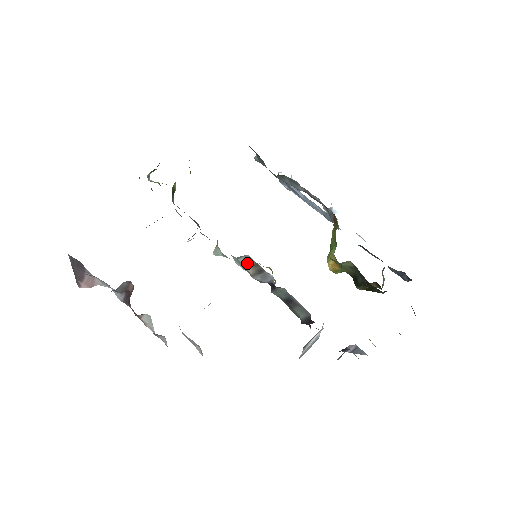
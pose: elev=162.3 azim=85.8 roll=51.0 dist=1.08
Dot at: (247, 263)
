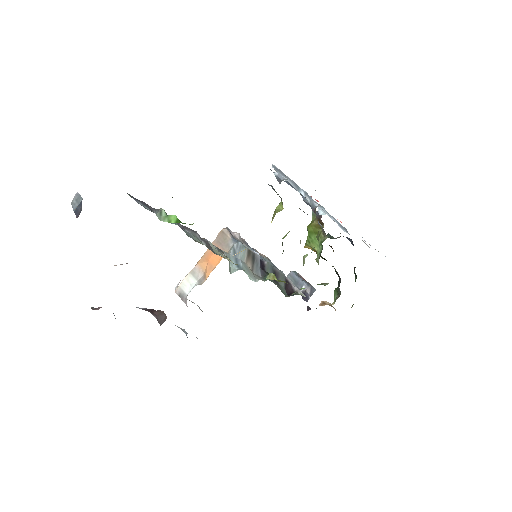
Dot at: (245, 258)
